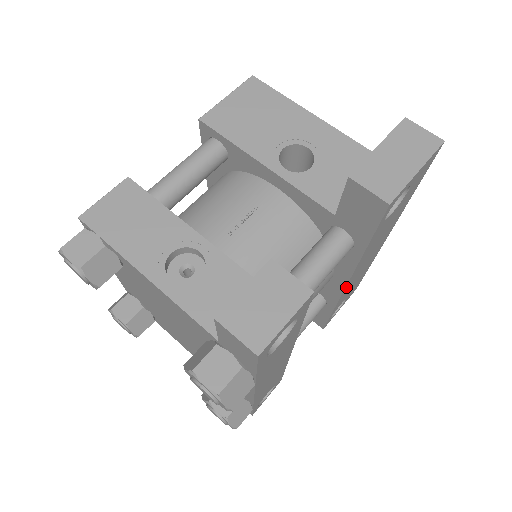
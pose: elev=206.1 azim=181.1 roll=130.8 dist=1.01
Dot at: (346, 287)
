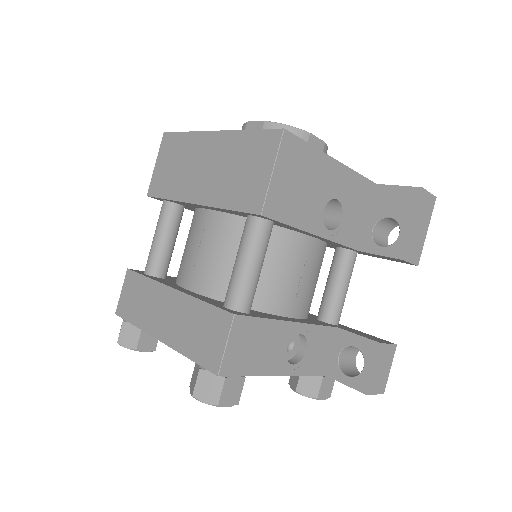
Dot at: occluded
